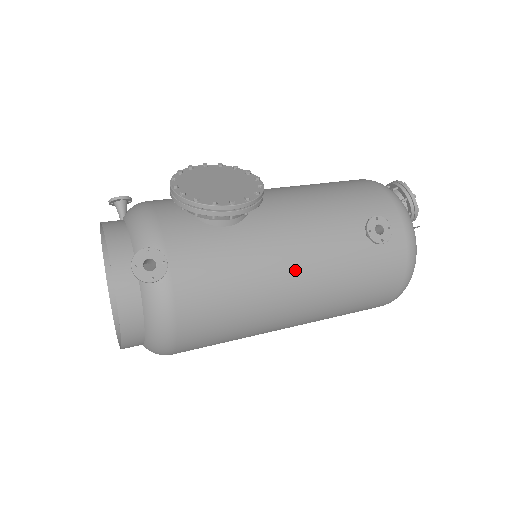
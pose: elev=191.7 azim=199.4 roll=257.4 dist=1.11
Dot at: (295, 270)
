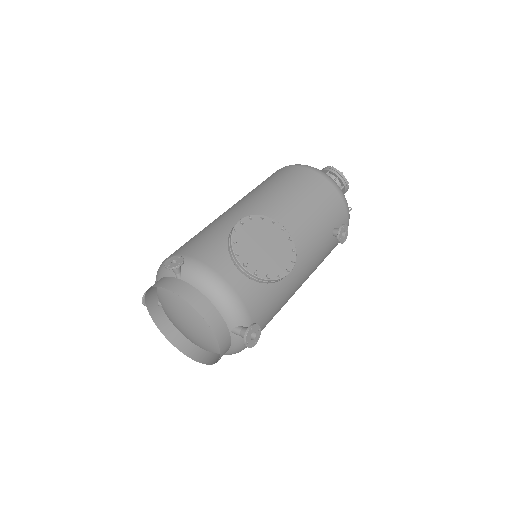
Dot at: (302, 279)
